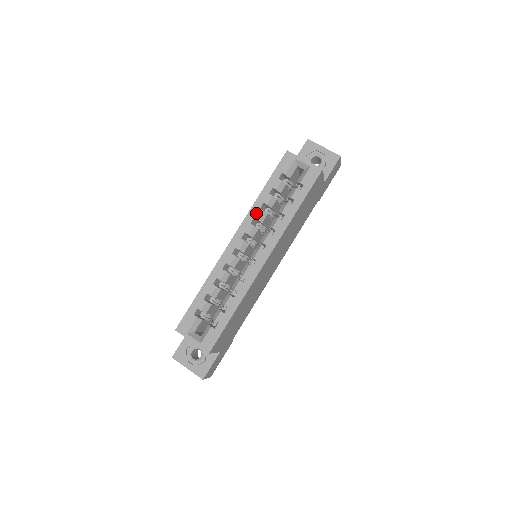
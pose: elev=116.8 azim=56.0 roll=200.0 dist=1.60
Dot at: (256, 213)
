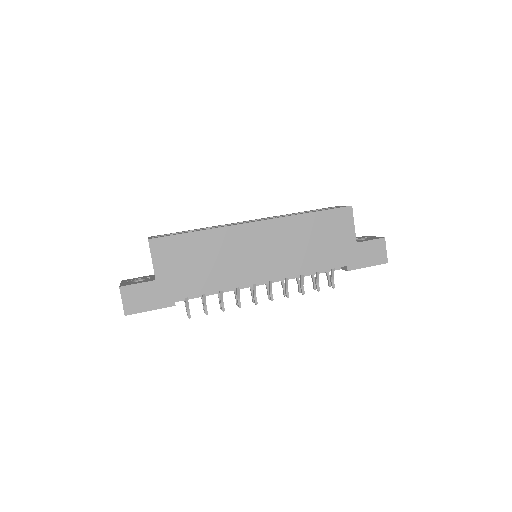
Dot at: (279, 216)
